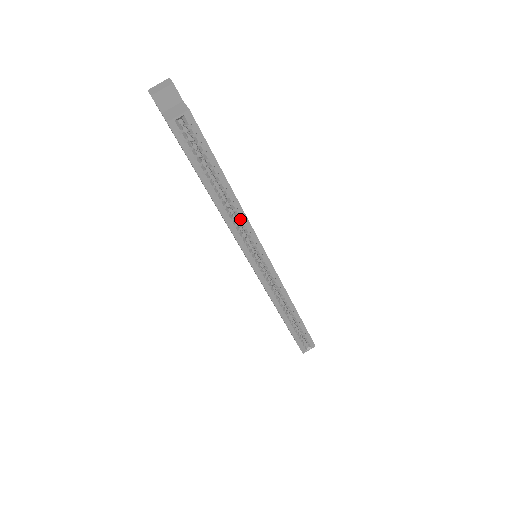
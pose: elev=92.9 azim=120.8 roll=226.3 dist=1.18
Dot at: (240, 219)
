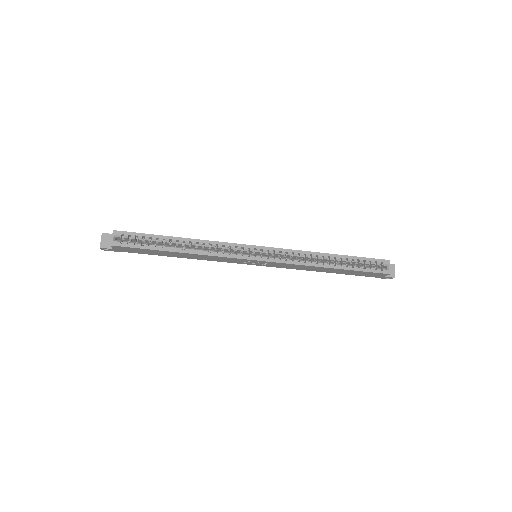
Dot at: (207, 245)
